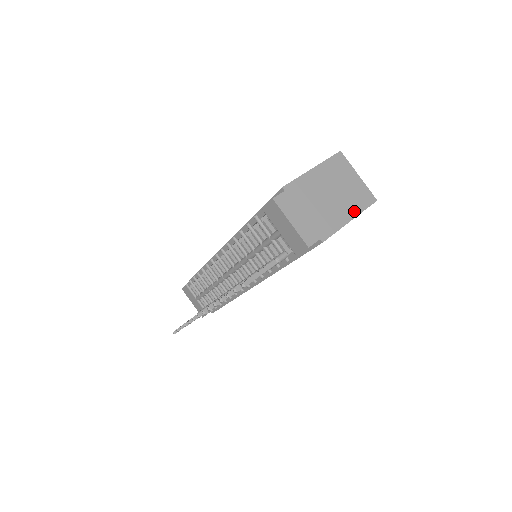
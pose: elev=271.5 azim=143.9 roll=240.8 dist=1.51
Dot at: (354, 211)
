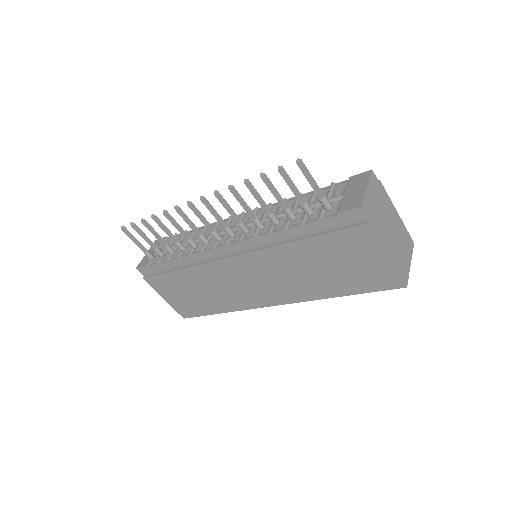
Dot at: (394, 260)
